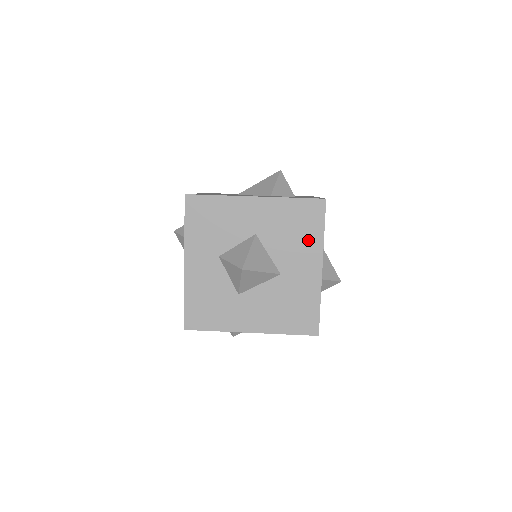
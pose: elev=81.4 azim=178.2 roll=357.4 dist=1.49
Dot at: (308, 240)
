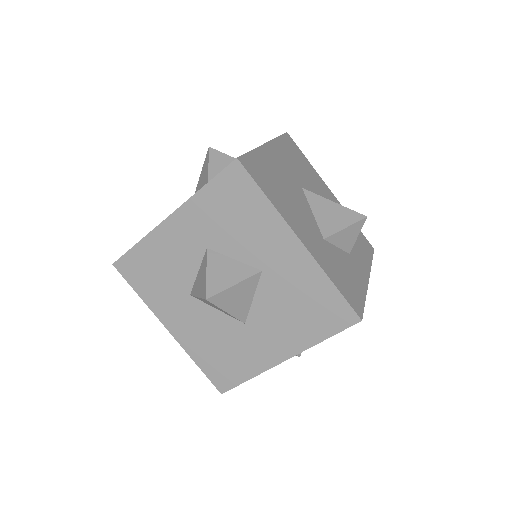
Dot at: (302, 329)
